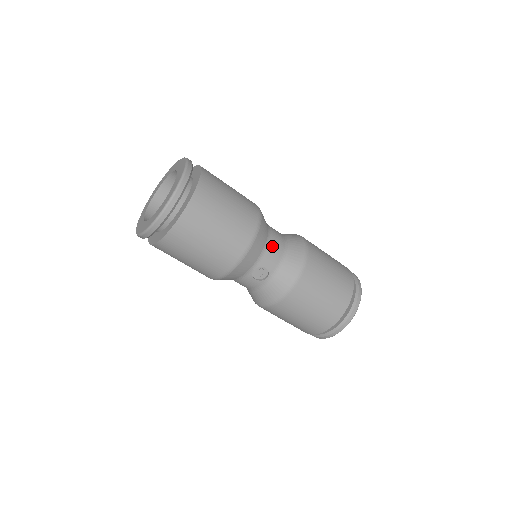
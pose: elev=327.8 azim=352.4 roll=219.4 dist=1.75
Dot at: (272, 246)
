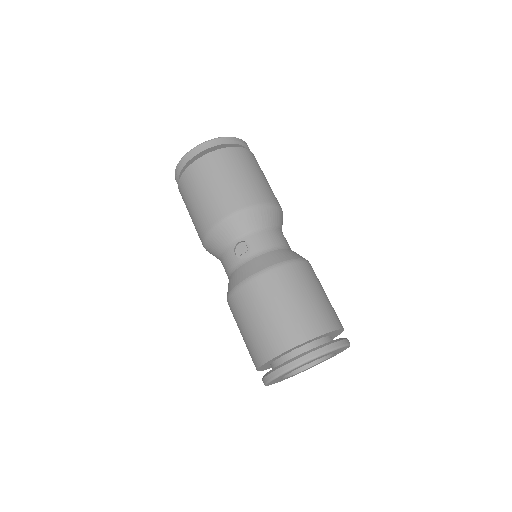
Dot at: (269, 234)
